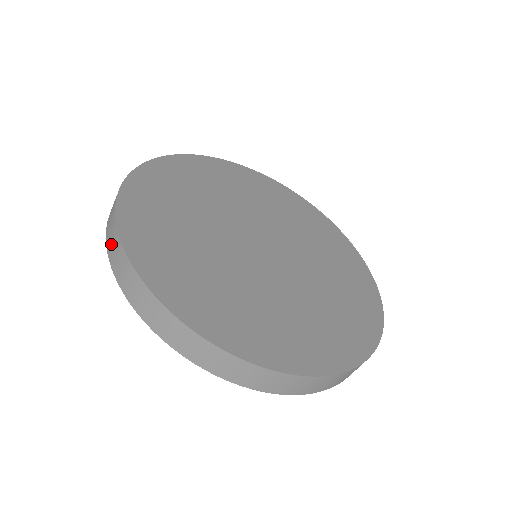
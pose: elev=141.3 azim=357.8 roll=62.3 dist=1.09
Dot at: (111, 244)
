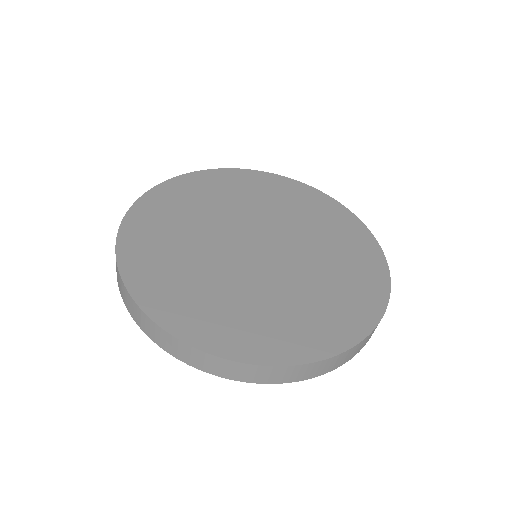
Dot at: occluded
